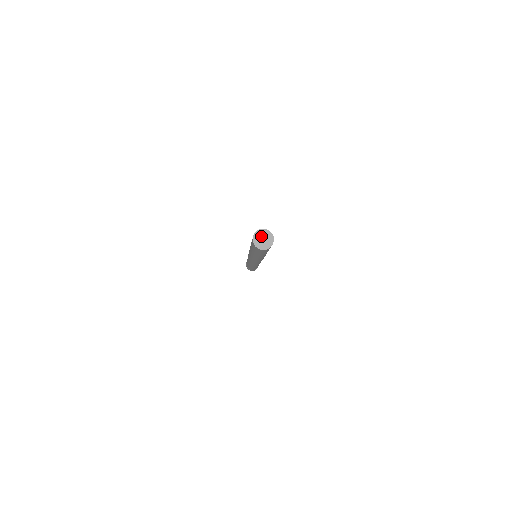
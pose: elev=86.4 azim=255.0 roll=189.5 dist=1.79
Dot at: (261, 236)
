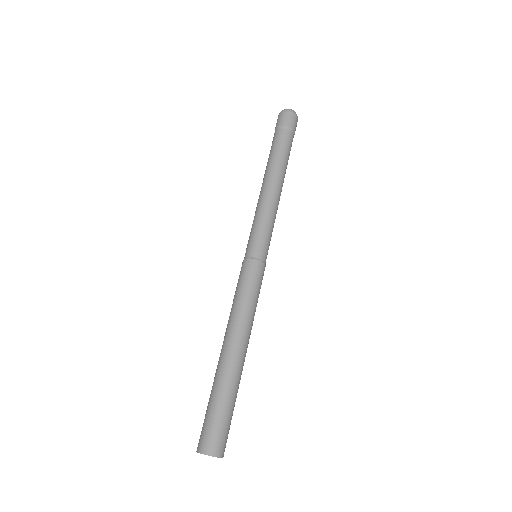
Dot at: occluded
